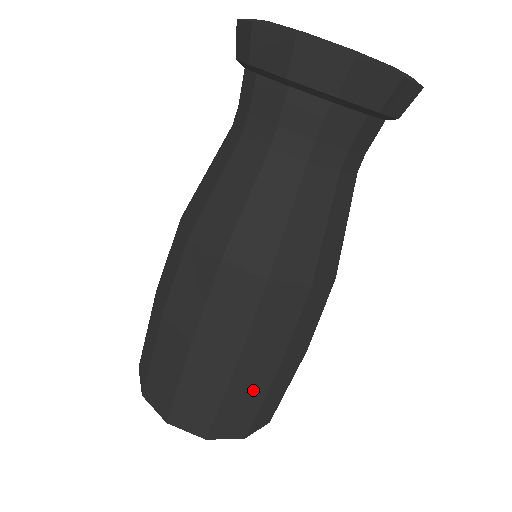
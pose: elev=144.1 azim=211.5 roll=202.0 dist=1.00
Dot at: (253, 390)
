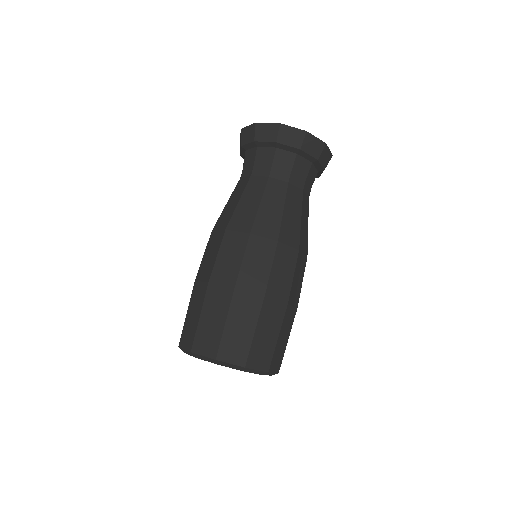
Dot at: (219, 309)
